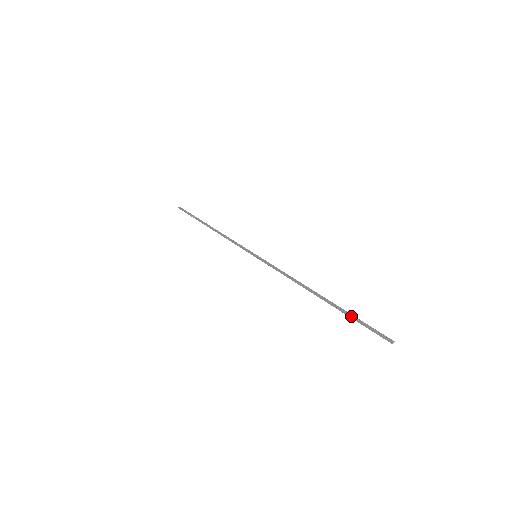
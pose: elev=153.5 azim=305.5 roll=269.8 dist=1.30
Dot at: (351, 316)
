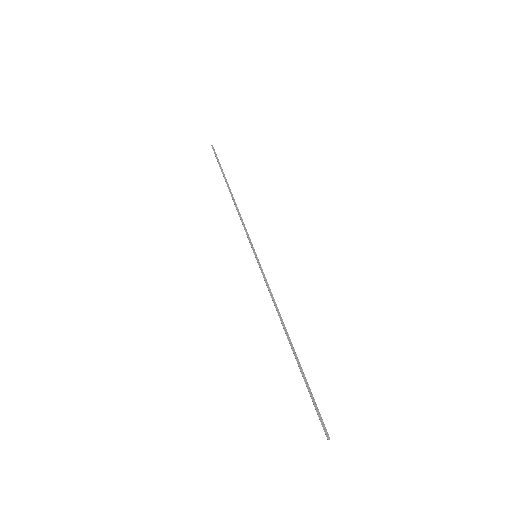
Dot at: (306, 386)
